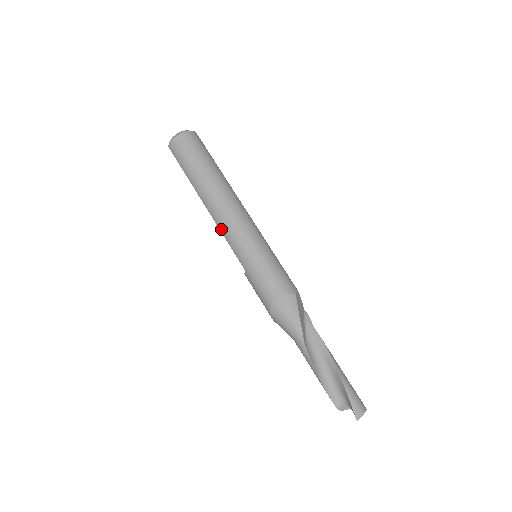
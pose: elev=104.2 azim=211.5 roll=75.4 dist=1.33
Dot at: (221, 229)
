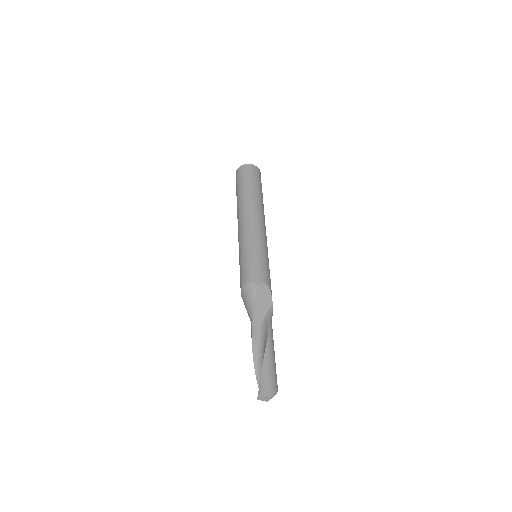
Dot at: (238, 232)
